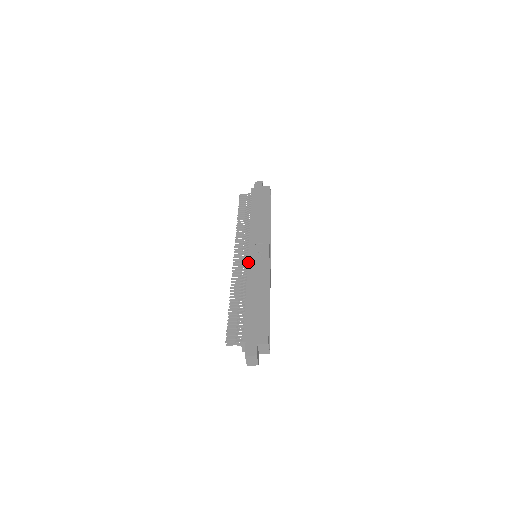
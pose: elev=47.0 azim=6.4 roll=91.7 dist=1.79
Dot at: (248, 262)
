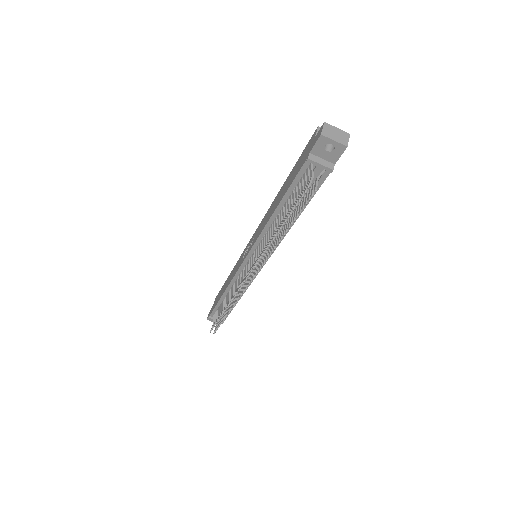
Dot at: (251, 248)
